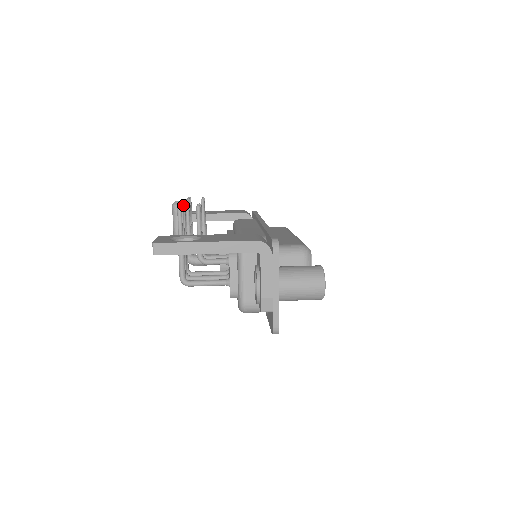
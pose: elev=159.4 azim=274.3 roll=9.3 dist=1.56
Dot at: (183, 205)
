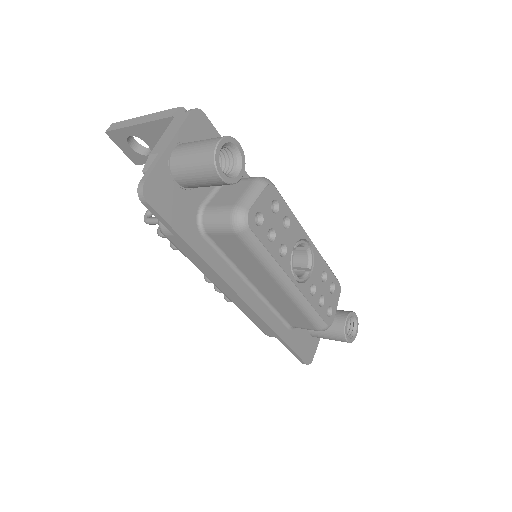
Dot at: occluded
